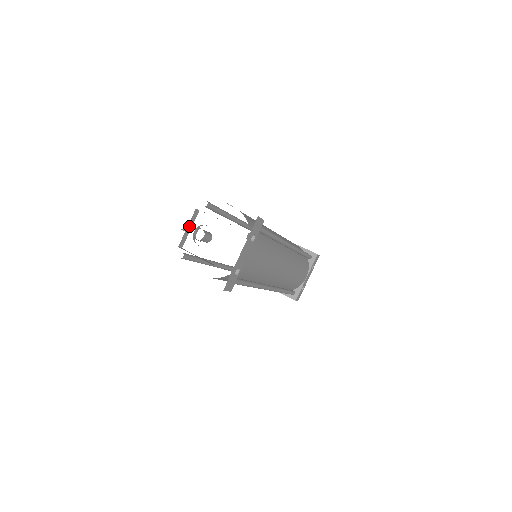
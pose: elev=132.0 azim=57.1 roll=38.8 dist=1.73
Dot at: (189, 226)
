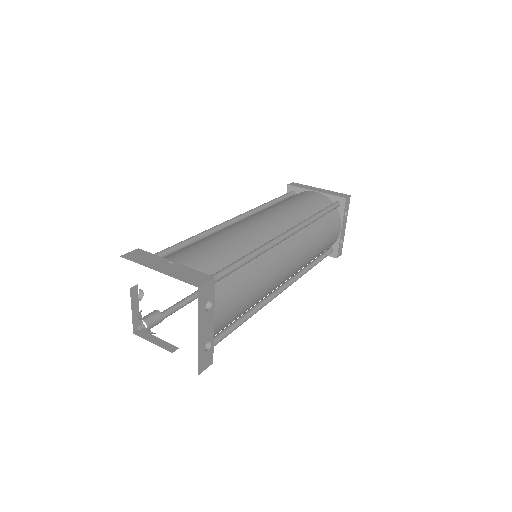
Dot at: (134, 307)
